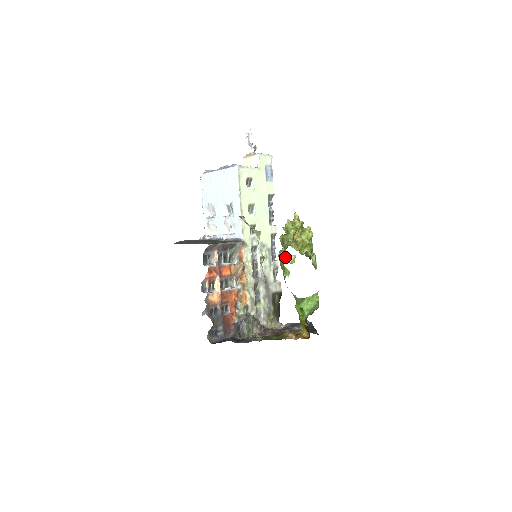
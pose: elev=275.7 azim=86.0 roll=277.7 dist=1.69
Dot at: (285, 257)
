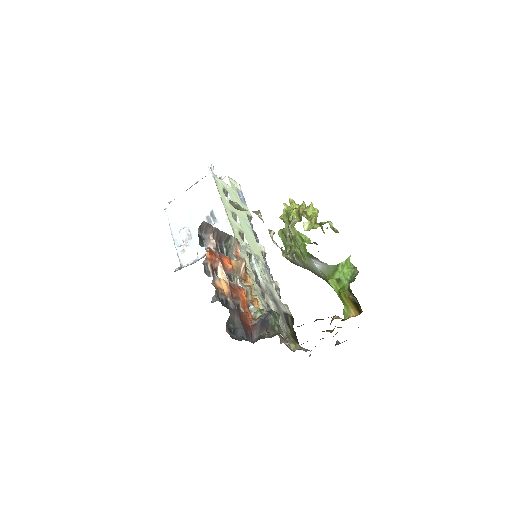
Dot at: (292, 248)
